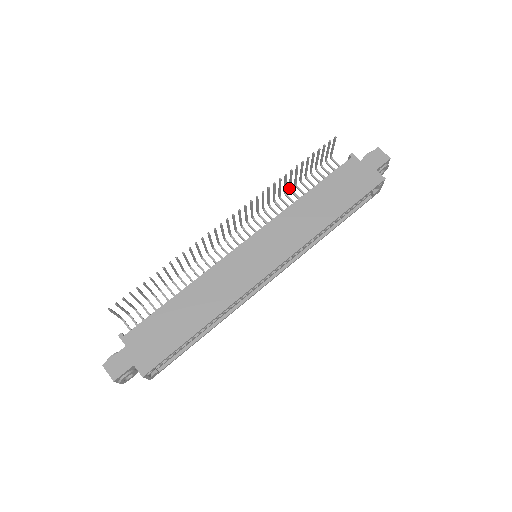
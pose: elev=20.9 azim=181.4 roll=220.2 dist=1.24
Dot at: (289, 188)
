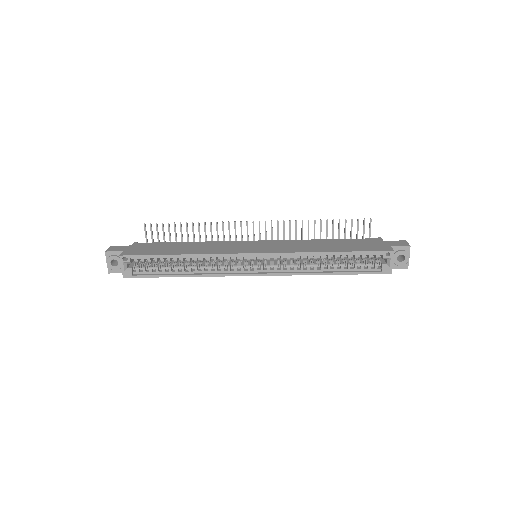
Dot at: occluded
